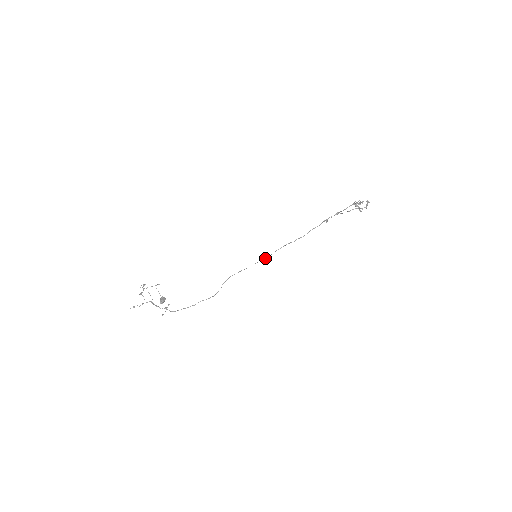
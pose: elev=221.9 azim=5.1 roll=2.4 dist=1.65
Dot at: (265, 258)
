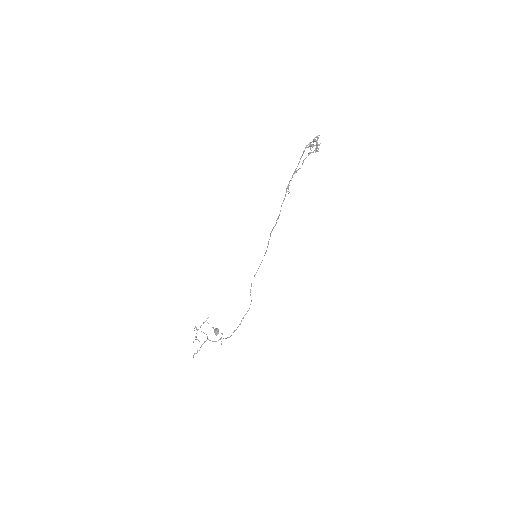
Dot at: (265, 252)
